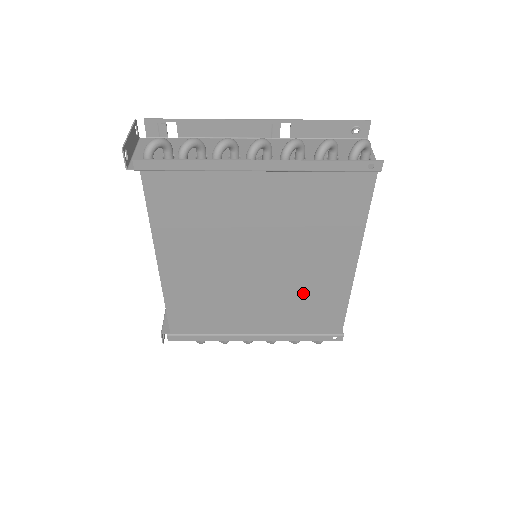
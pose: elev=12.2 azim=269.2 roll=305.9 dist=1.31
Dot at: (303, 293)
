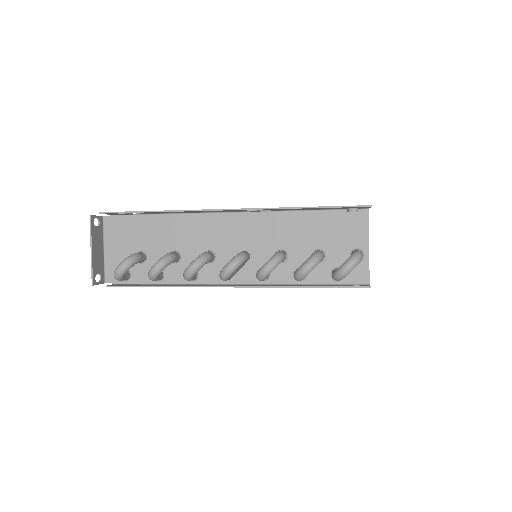
Dot at: occluded
